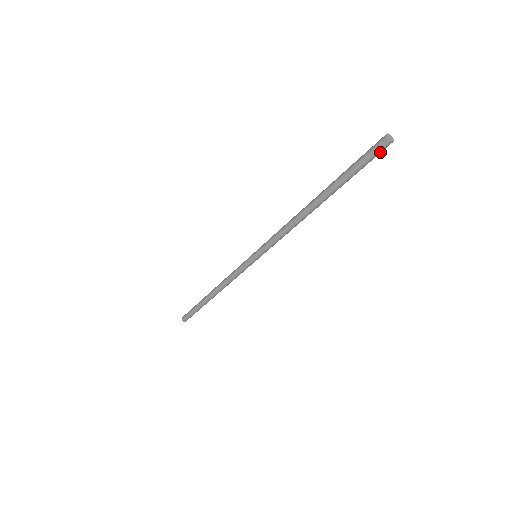
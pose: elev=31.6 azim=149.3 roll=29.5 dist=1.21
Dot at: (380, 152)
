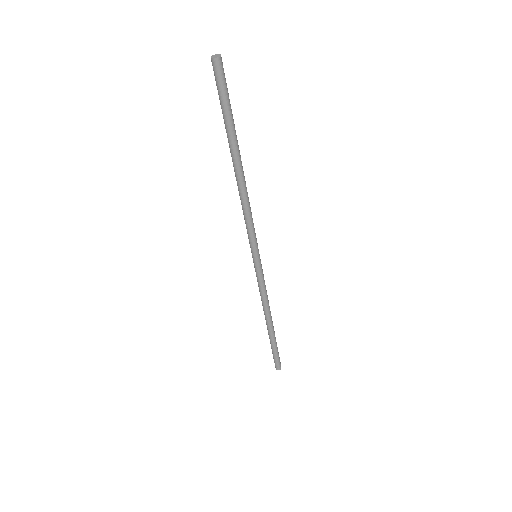
Dot at: (219, 75)
